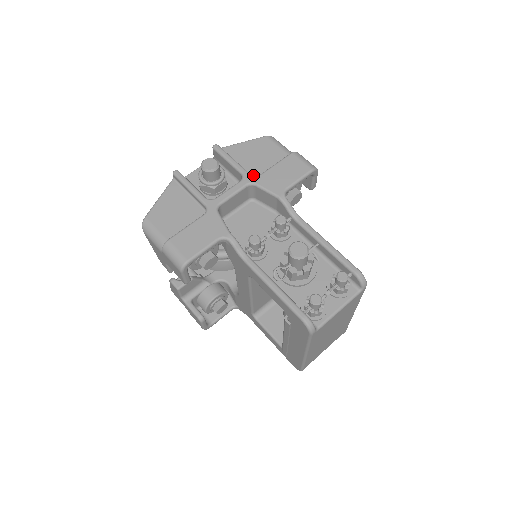
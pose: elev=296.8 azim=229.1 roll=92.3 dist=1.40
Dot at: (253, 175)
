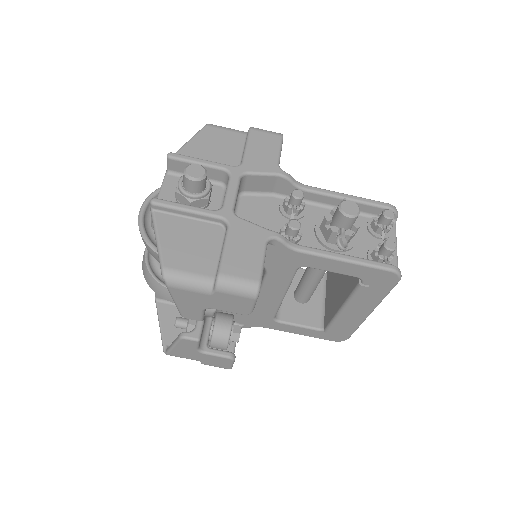
Dot at: occluded
